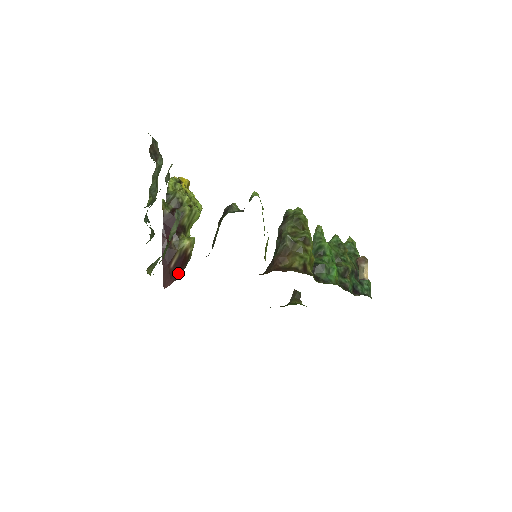
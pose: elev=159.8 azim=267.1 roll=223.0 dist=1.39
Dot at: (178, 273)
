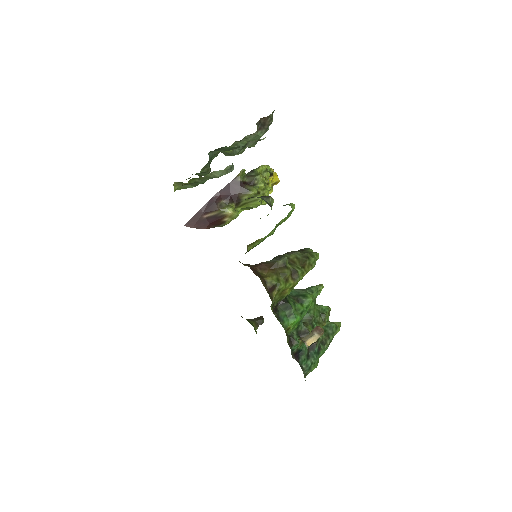
Dot at: (204, 226)
